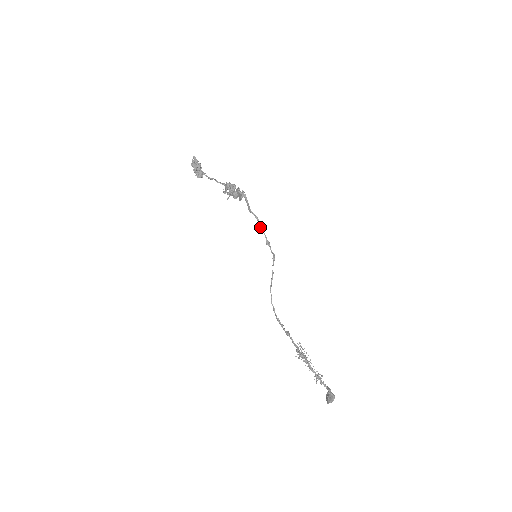
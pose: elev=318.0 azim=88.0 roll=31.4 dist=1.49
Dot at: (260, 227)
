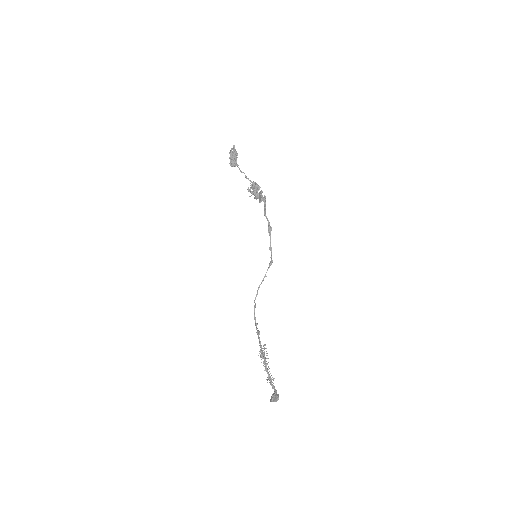
Dot at: (269, 232)
